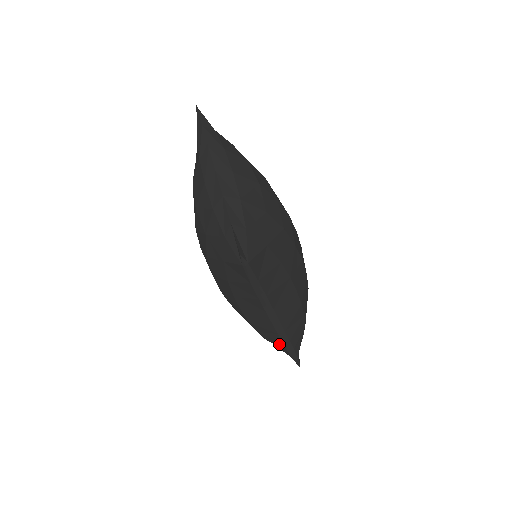
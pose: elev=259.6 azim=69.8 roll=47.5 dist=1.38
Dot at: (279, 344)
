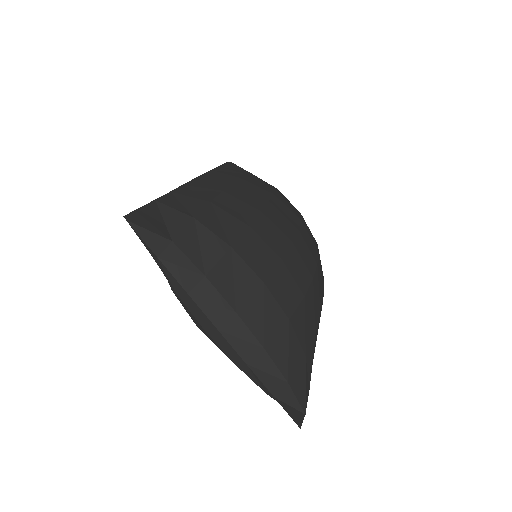
Dot at: occluded
